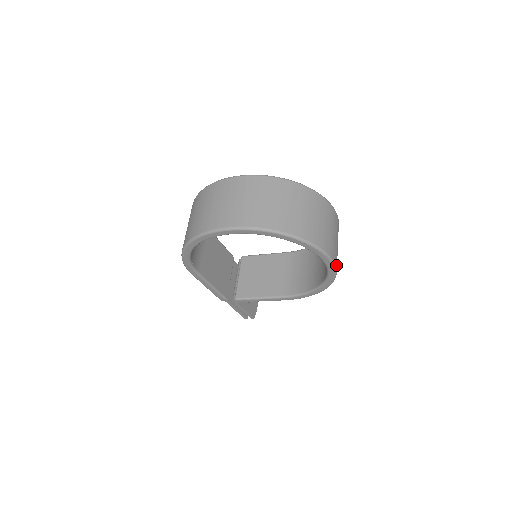
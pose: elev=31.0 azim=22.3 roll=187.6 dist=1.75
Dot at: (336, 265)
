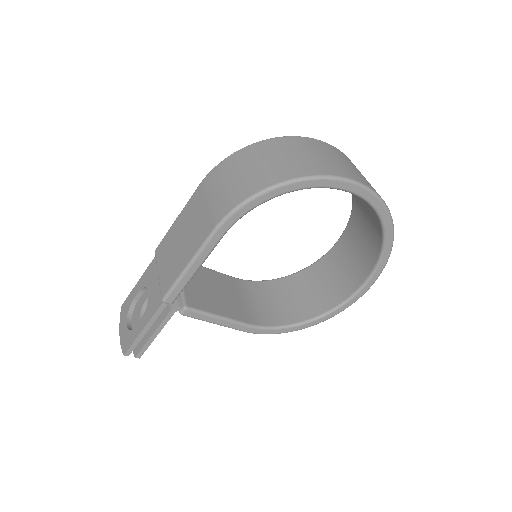
Dot at: occluded
